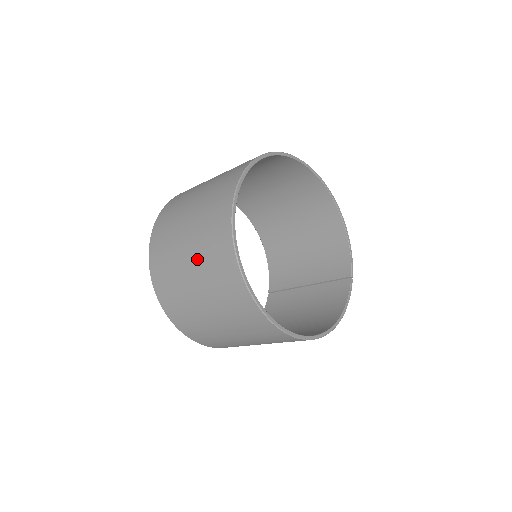
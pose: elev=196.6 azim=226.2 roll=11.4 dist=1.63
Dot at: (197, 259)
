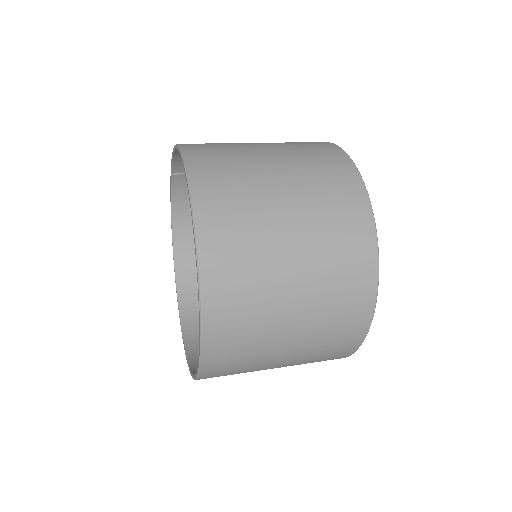
Dot at: occluded
